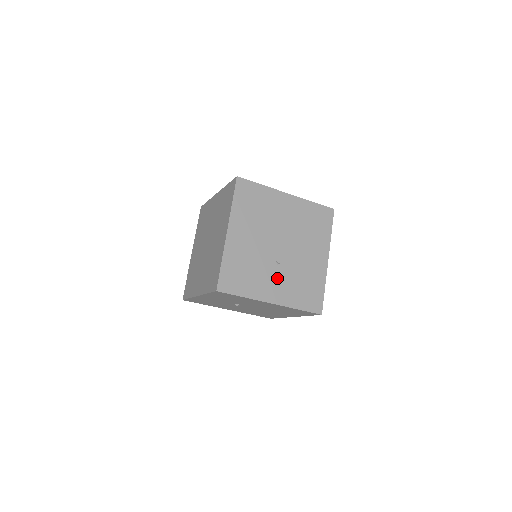
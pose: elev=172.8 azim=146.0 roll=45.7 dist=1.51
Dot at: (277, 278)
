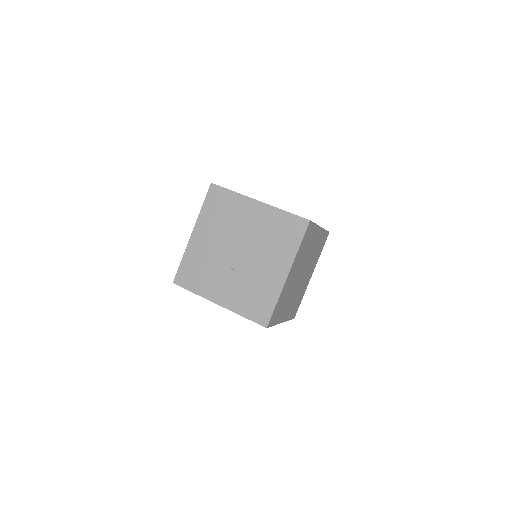
Dot at: (228, 282)
